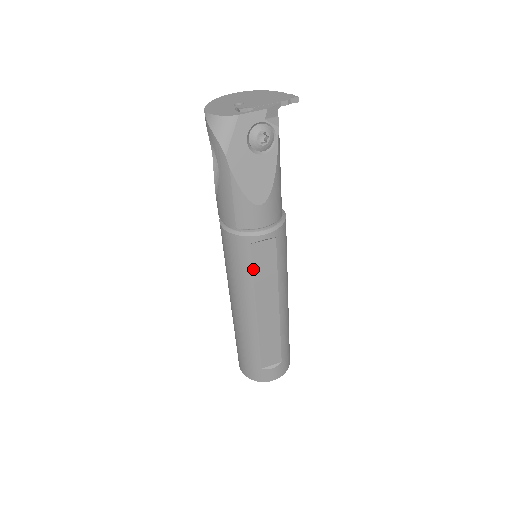
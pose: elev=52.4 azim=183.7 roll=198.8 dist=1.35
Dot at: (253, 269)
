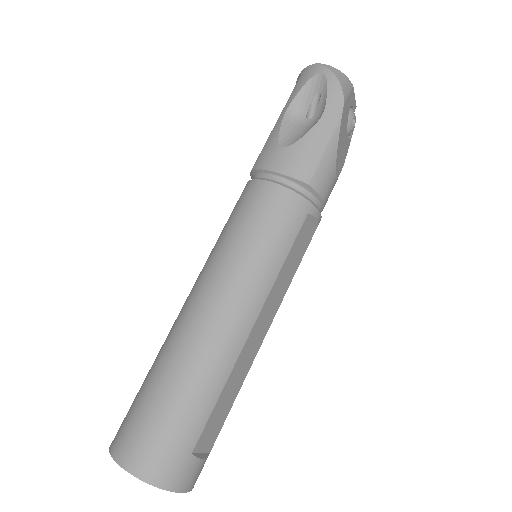
Dot at: (290, 251)
